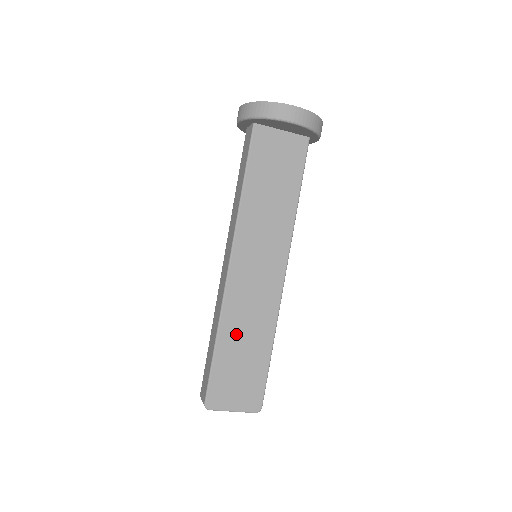
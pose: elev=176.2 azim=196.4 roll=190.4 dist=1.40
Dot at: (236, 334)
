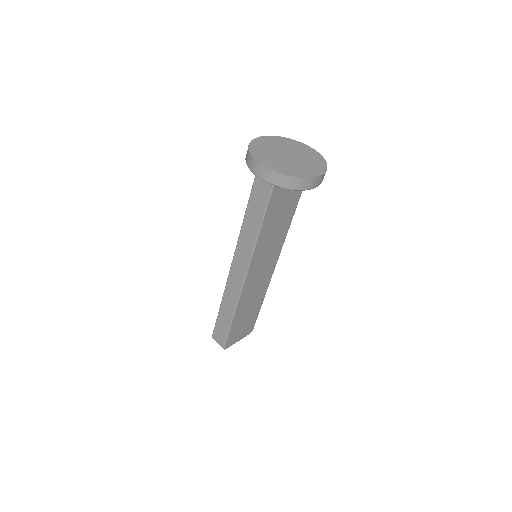
Dot at: (244, 309)
